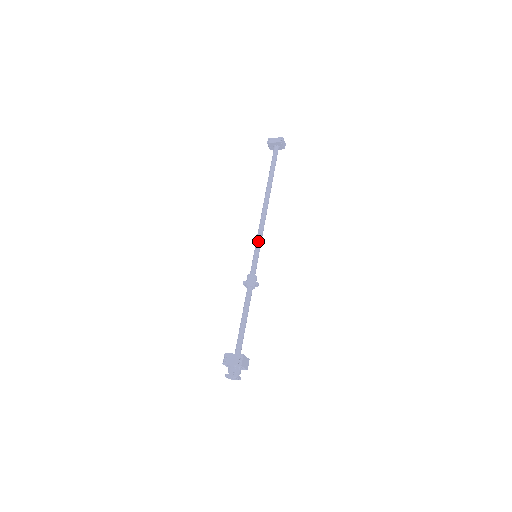
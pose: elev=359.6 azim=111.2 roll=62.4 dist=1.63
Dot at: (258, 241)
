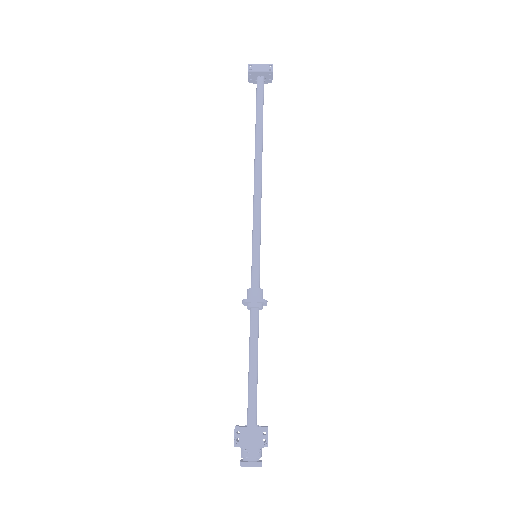
Dot at: (257, 232)
